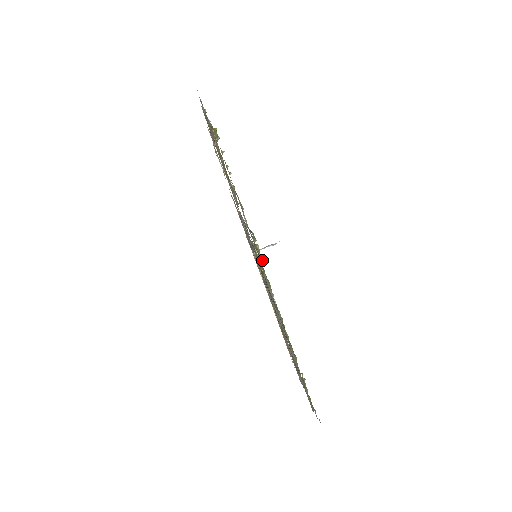
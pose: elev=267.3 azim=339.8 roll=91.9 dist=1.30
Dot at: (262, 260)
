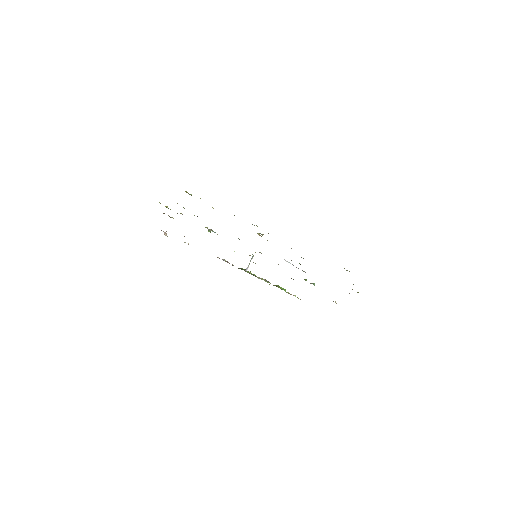
Dot at: (267, 240)
